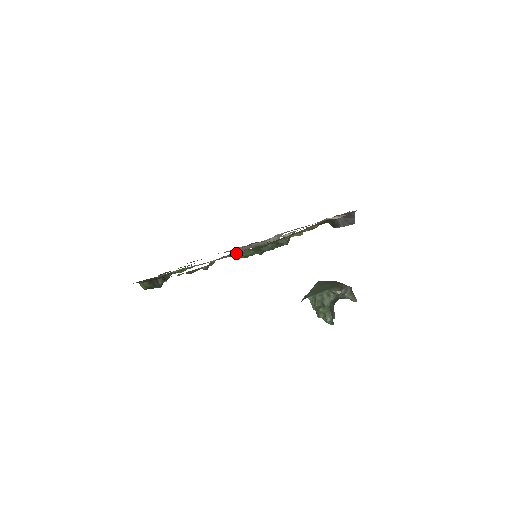
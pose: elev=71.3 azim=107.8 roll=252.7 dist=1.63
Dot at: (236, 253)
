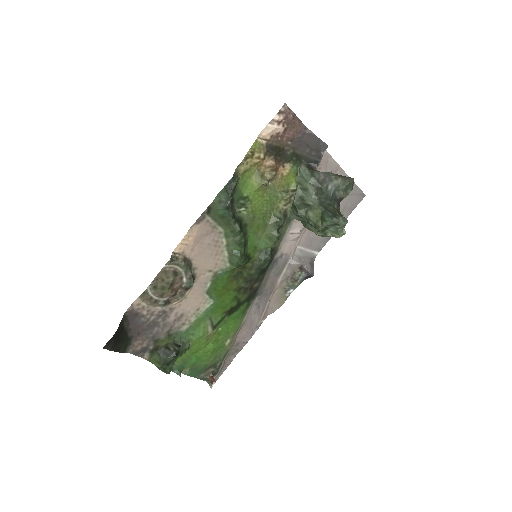
Dot at: (224, 257)
